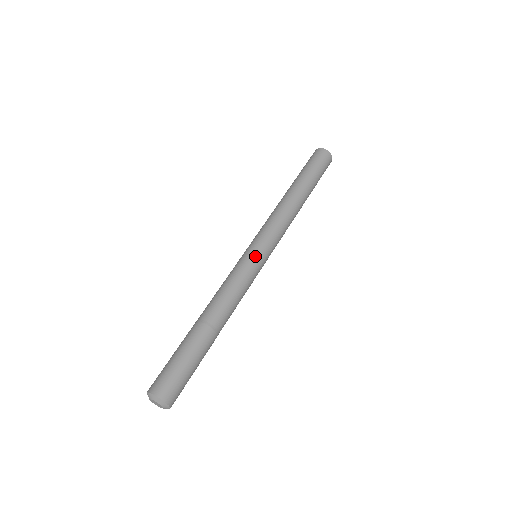
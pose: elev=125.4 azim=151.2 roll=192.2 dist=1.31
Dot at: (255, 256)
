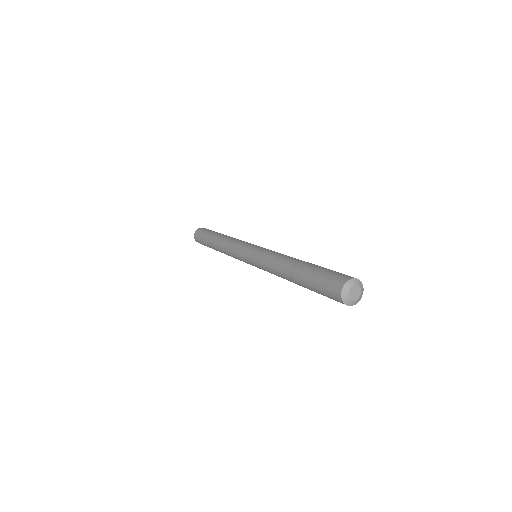
Dot at: (257, 247)
